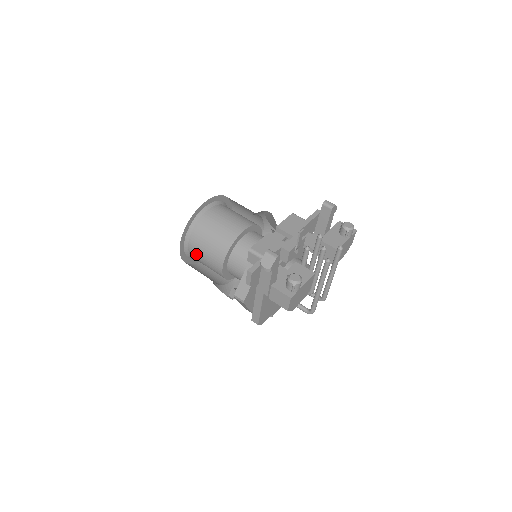
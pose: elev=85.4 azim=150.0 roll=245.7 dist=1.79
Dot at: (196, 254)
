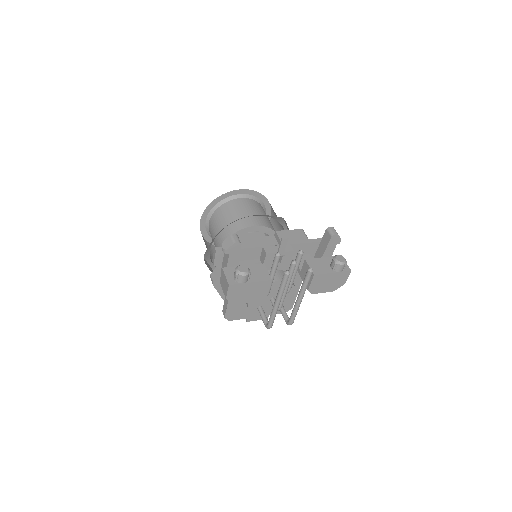
Dot at: (211, 232)
